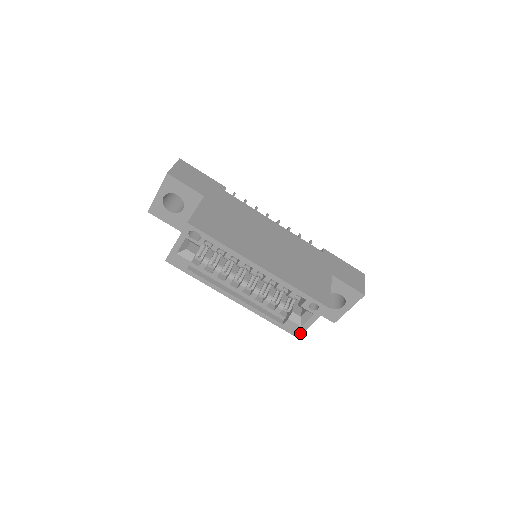
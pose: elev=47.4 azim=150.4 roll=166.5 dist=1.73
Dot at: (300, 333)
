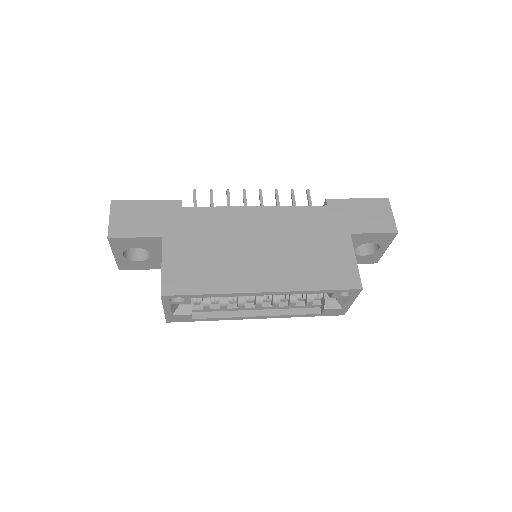
Dot at: (344, 312)
